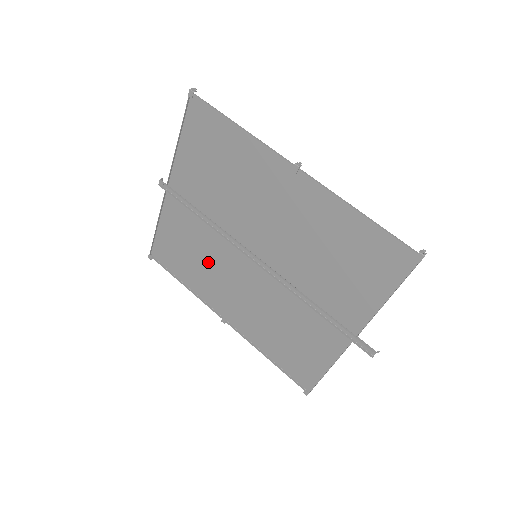
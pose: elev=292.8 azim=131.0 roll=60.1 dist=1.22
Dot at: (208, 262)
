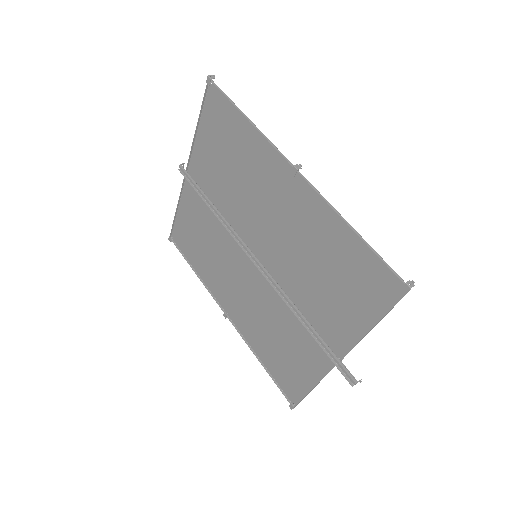
Dot at: (216, 254)
